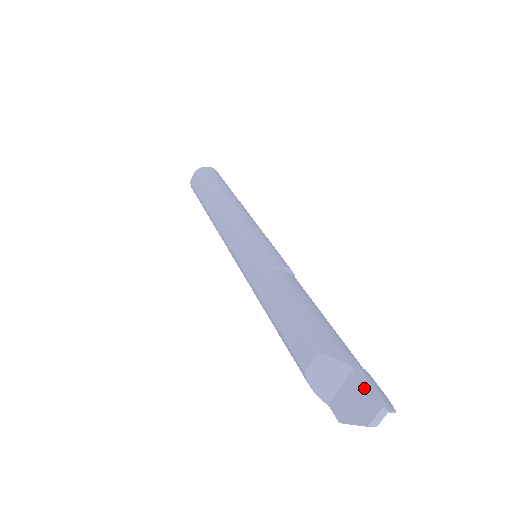
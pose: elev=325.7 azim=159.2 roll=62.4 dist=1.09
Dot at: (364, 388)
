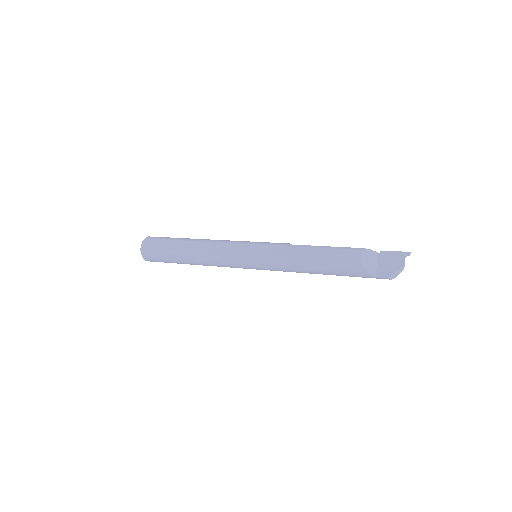
Dot at: (390, 255)
